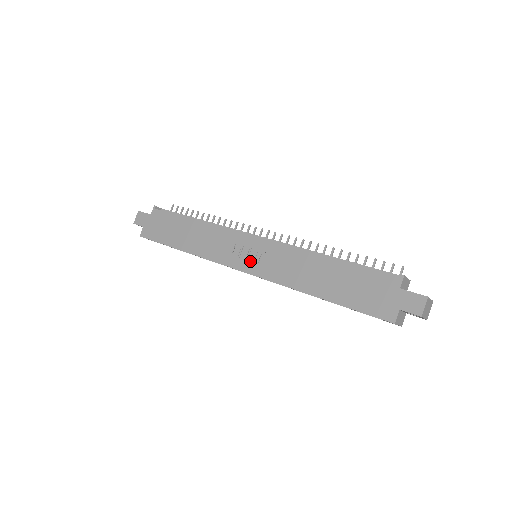
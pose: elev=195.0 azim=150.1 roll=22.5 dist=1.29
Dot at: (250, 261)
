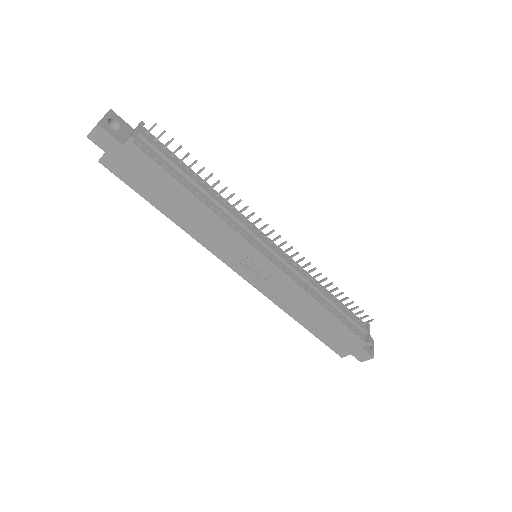
Dot at: (251, 272)
